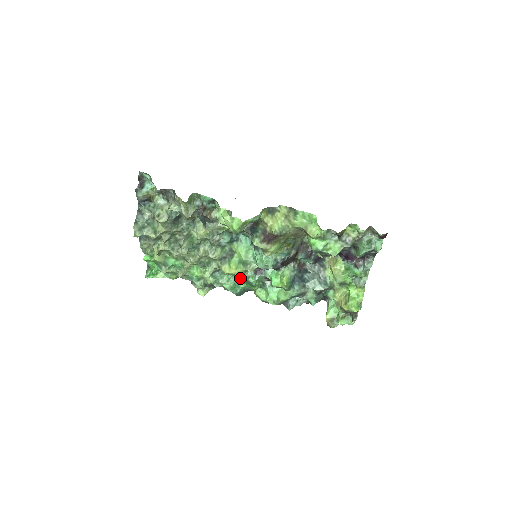
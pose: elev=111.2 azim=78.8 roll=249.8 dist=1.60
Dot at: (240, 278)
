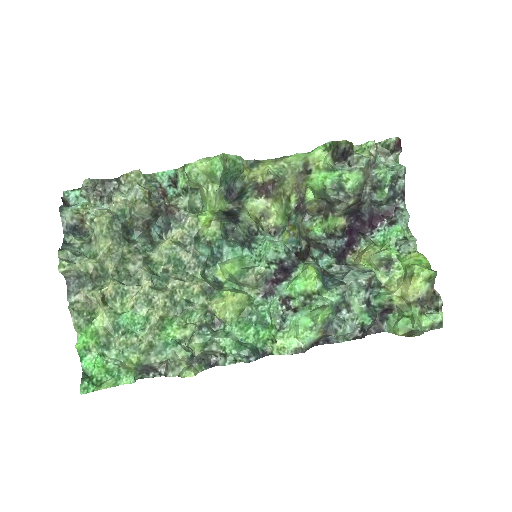
Dot at: (244, 327)
